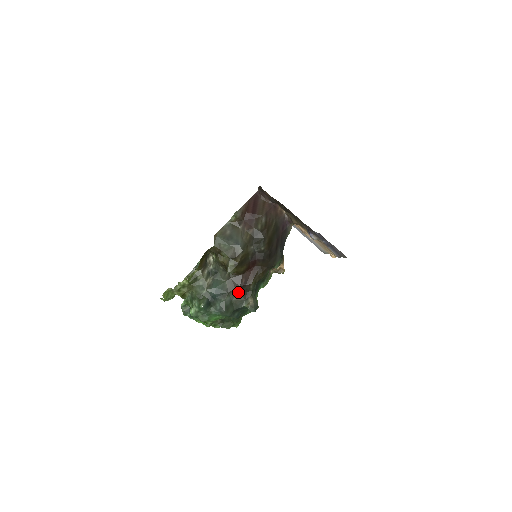
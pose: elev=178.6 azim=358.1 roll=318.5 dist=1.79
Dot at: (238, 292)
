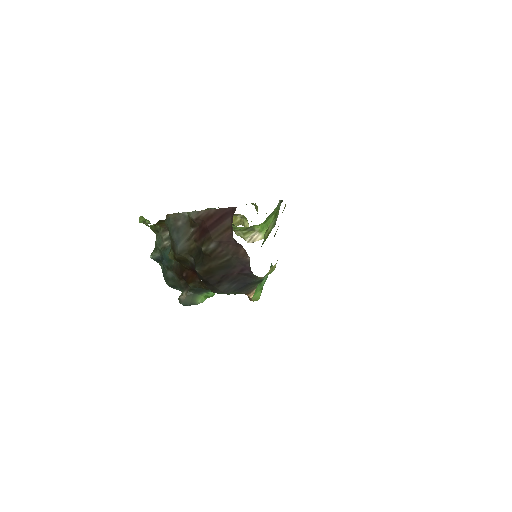
Dot at: (179, 277)
